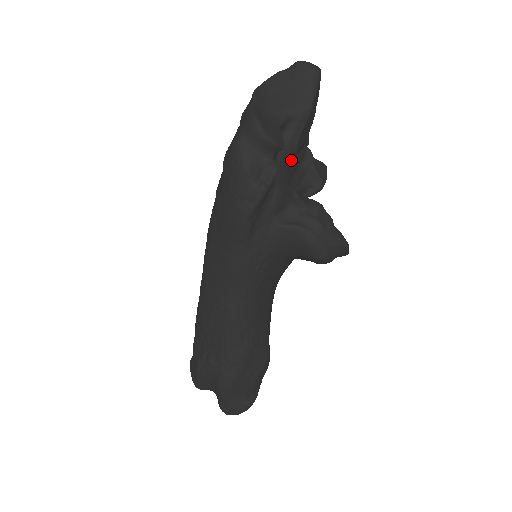
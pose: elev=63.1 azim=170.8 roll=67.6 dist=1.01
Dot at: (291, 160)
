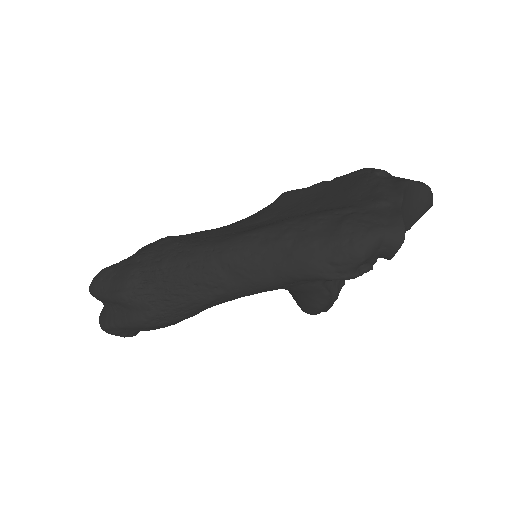
Dot at: occluded
